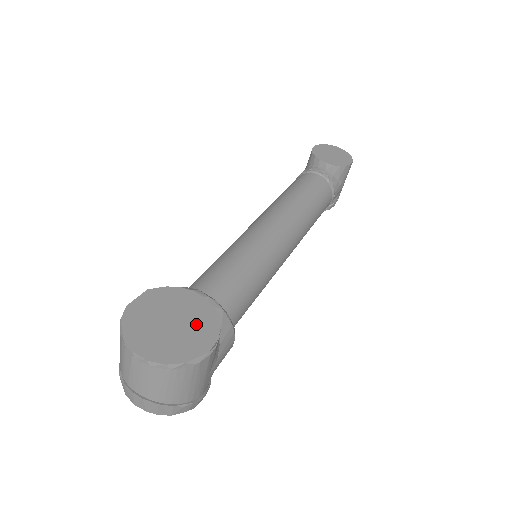
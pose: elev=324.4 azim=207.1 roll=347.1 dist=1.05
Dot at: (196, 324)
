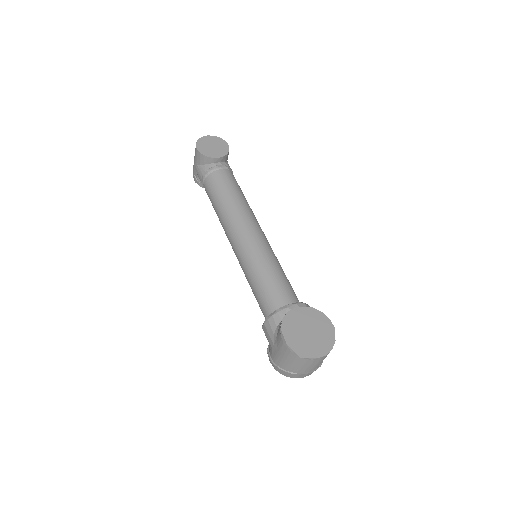
Dot at: (316, 322)
